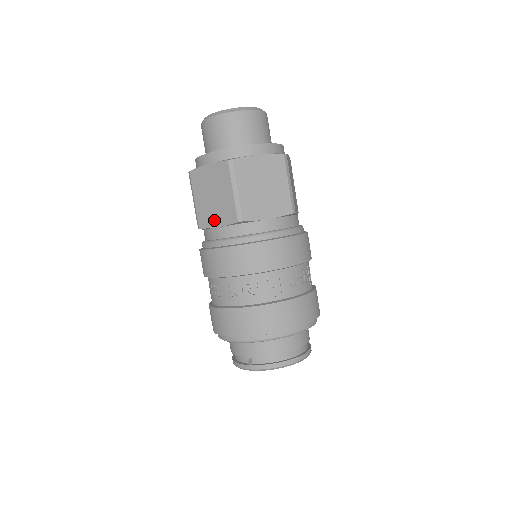
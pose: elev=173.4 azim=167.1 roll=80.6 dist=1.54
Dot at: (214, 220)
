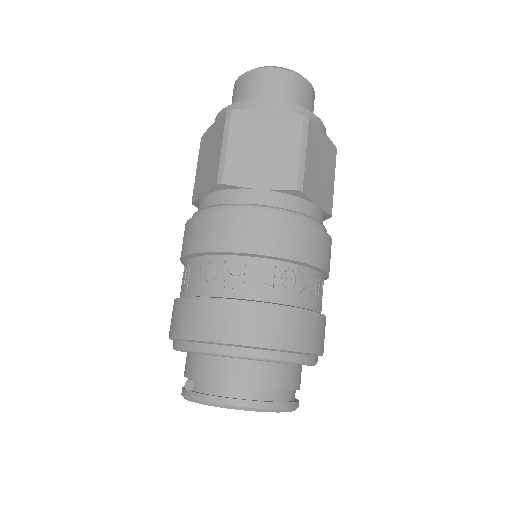
Dot at: (202, 188)
